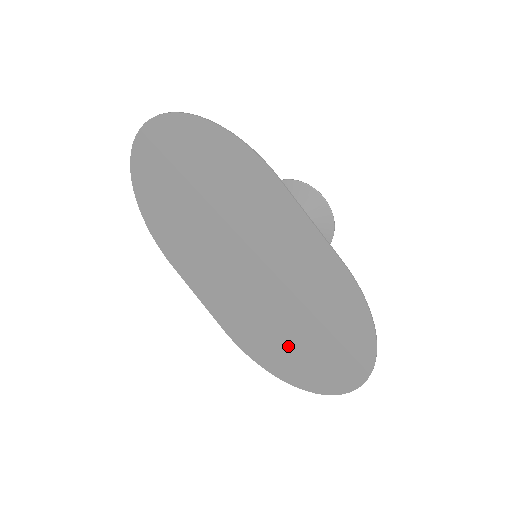
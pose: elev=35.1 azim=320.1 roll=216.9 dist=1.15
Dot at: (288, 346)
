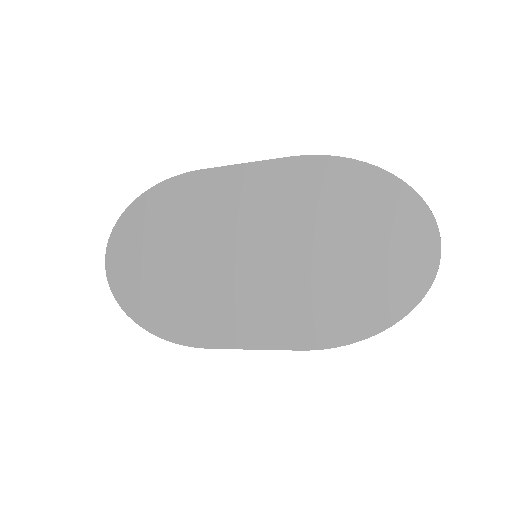
Dot at: (352, 279)
